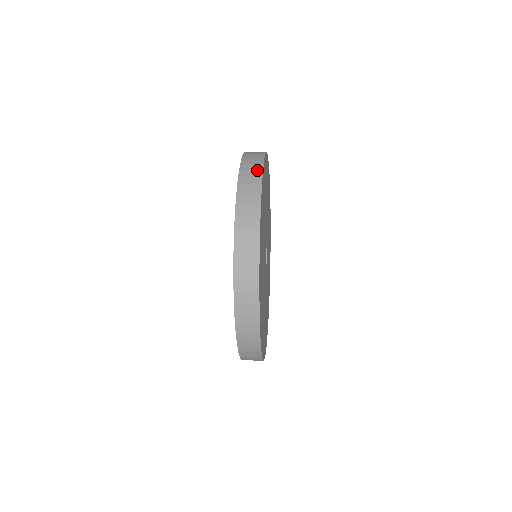
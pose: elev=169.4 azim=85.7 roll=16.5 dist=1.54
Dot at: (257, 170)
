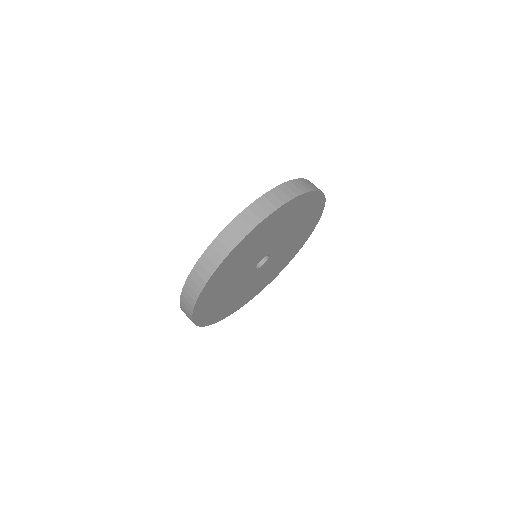
Dot at: (195, 294)
